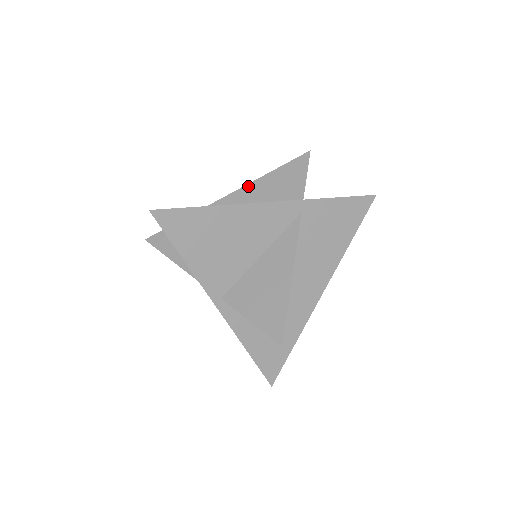
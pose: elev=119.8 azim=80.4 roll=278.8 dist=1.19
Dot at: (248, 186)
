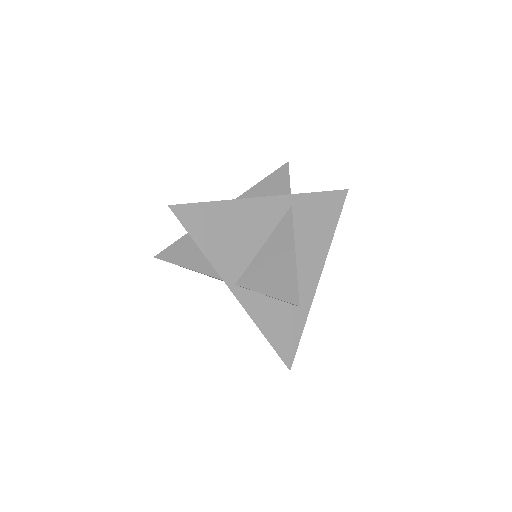
Dot at: (241, 197)
